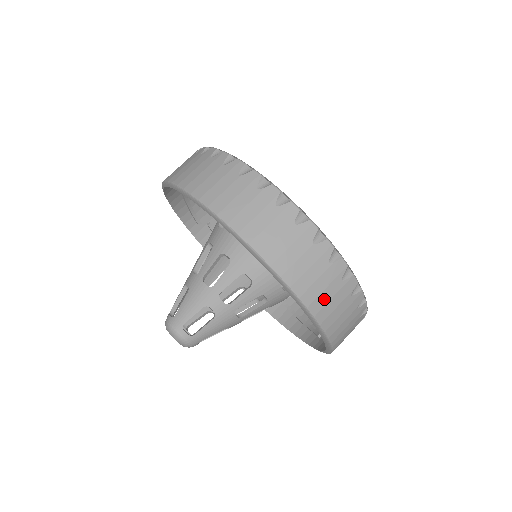
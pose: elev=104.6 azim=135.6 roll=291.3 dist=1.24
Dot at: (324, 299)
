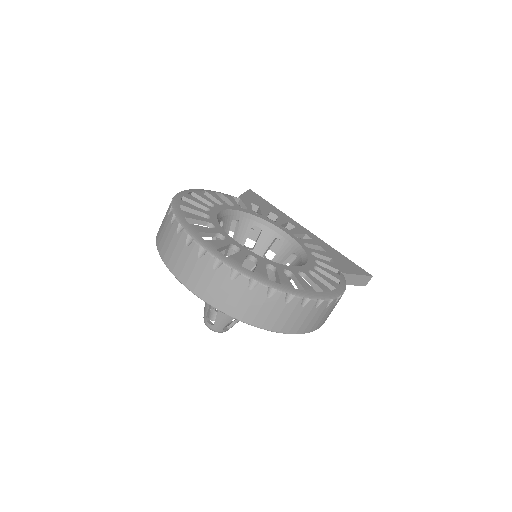
Dot at: (222, 297)
